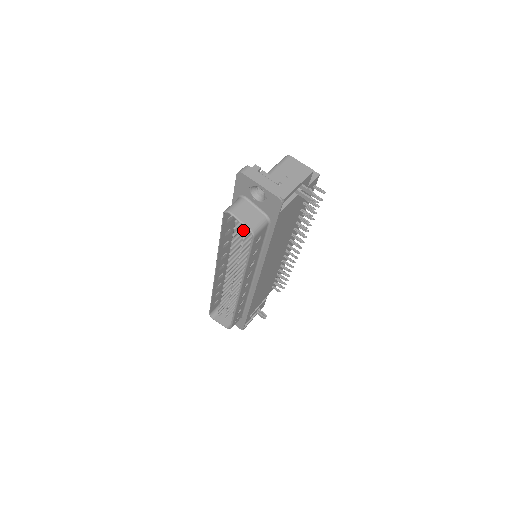
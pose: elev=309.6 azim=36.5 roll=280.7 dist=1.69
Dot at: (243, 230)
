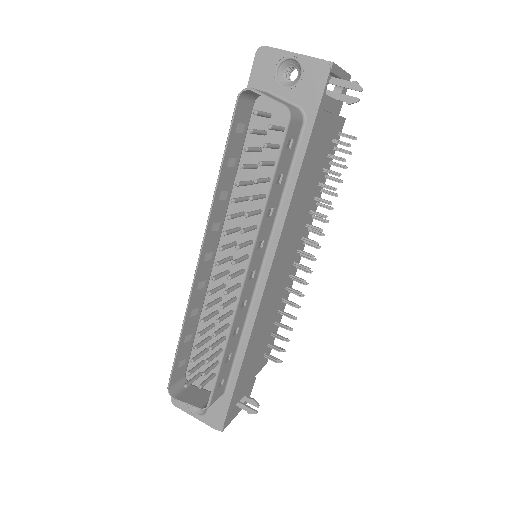
Dot at: (254, 164)
